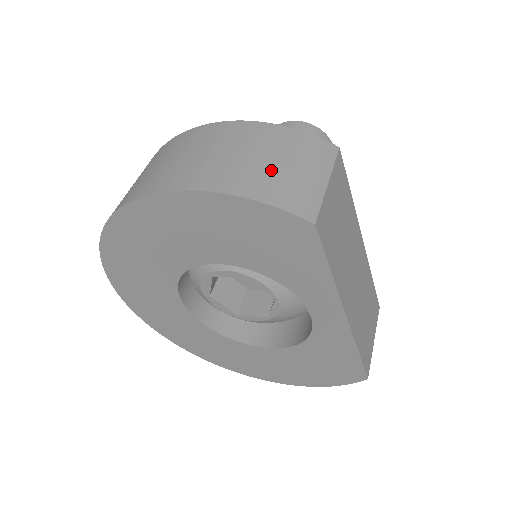
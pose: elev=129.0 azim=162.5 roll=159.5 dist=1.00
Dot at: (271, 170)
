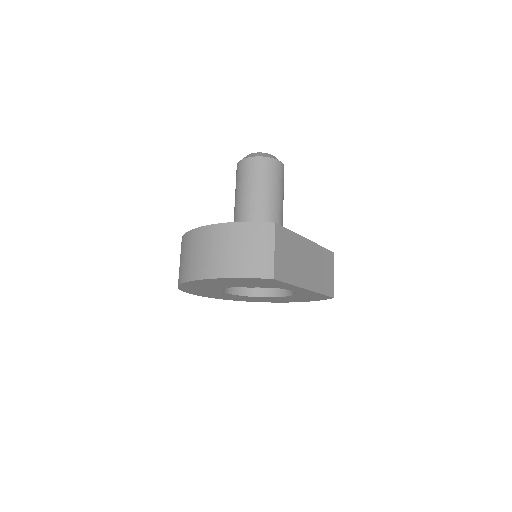
Dot at: (246, 256)
